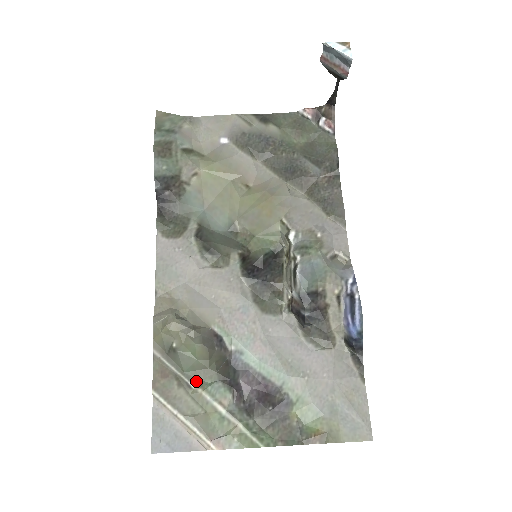
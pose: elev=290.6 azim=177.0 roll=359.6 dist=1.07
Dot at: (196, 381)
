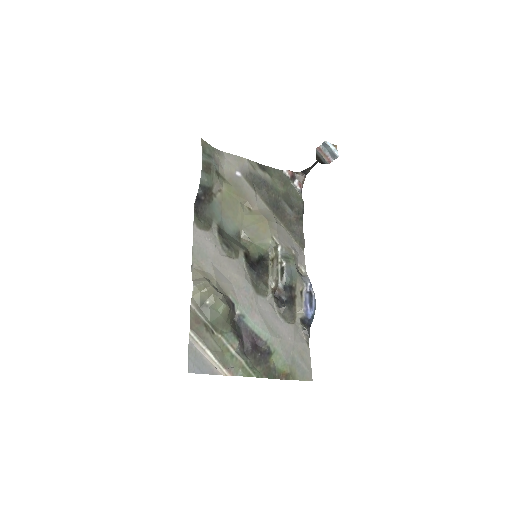
Dot at: (217, 329)
